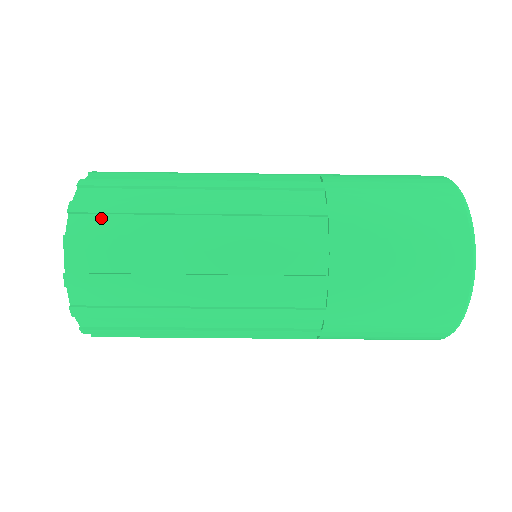
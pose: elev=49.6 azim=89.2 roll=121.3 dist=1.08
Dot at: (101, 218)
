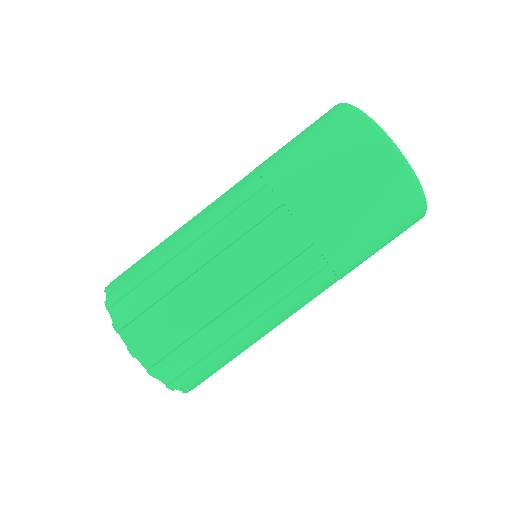
Dot at: occluded
